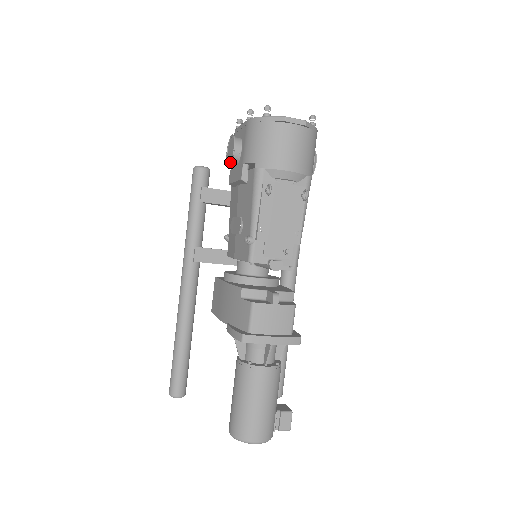
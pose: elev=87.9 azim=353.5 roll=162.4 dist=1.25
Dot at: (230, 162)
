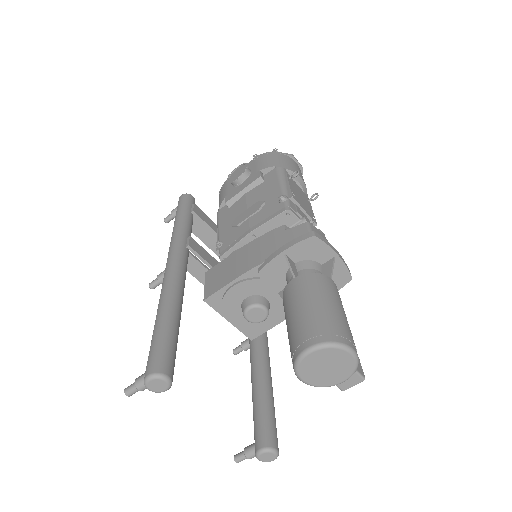
Dot at: (242, 173)
